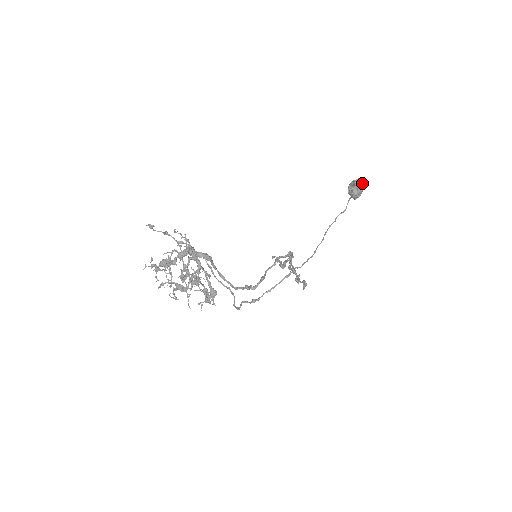
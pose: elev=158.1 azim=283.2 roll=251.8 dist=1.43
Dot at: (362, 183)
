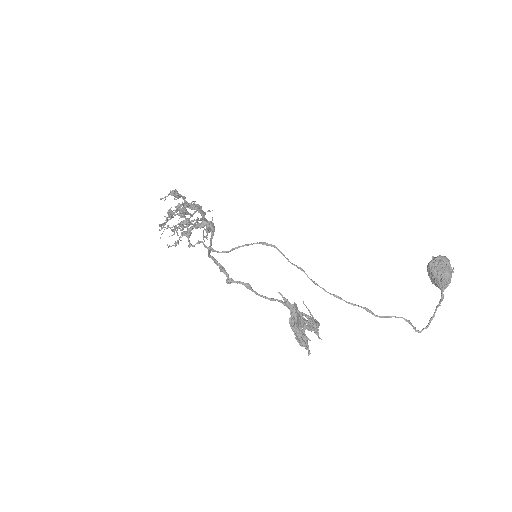
Dot at: (445, 256)
